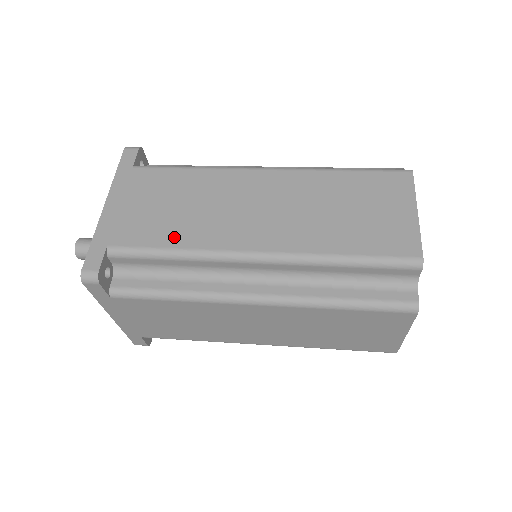
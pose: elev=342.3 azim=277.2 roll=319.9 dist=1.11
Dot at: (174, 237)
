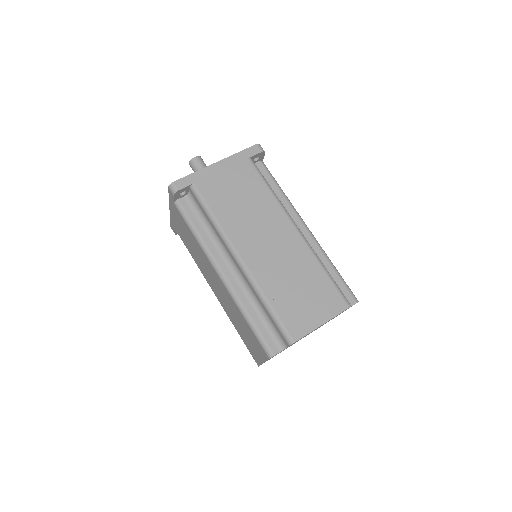
Dot at: (222, 212)
